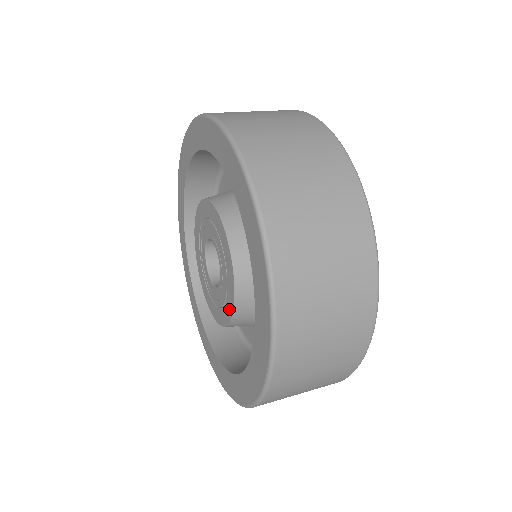
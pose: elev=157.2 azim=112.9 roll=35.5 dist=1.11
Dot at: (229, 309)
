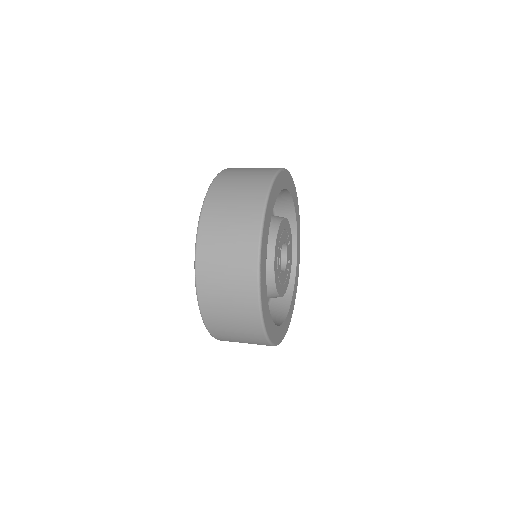
Dot at: occluded
